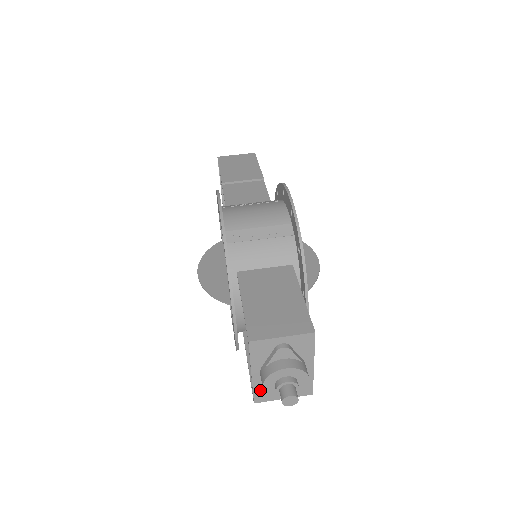
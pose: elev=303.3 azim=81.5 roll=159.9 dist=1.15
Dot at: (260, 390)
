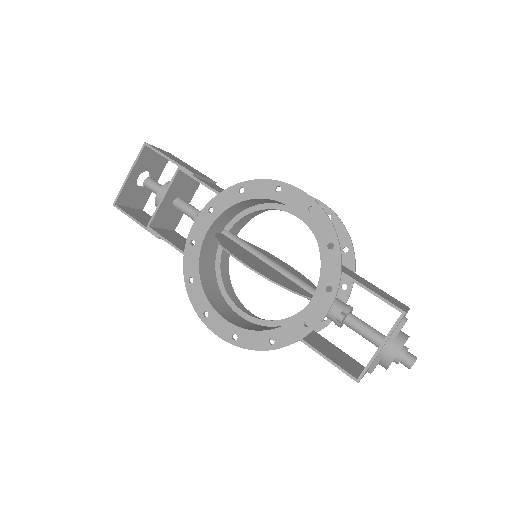
Dot at: occluded
